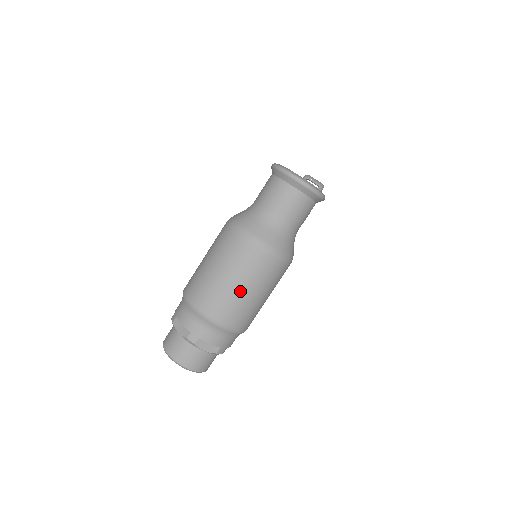
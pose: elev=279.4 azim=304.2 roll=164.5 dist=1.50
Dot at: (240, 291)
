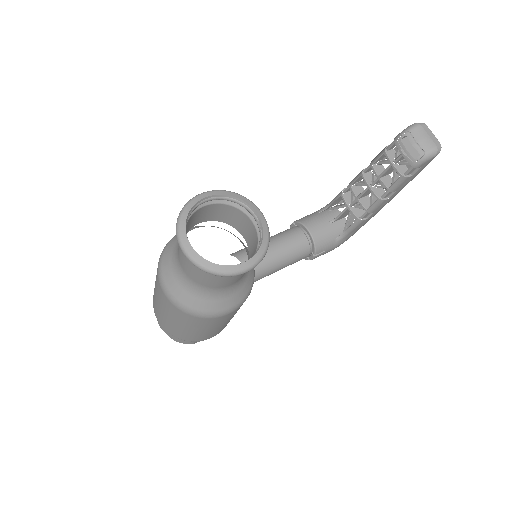
Dot at: (169, 320)
